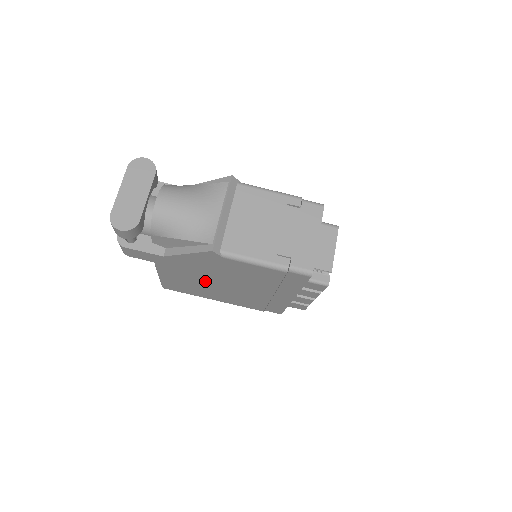
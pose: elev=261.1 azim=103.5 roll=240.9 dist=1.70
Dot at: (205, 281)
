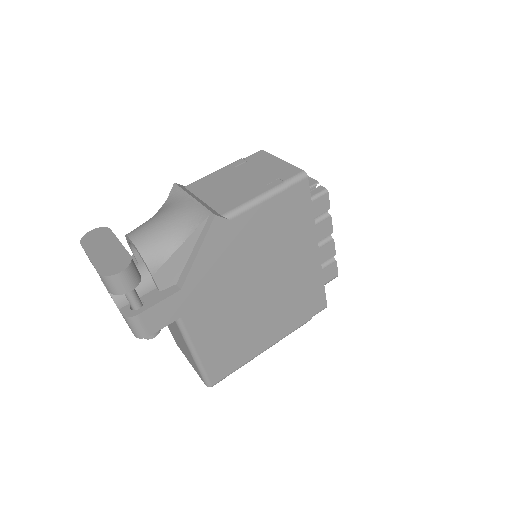
Dot at: (238, 307)
